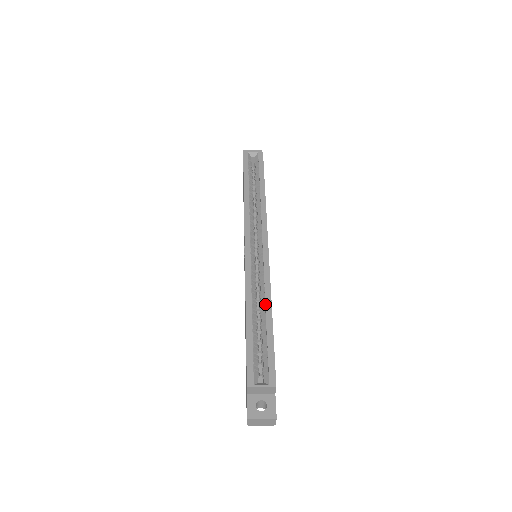
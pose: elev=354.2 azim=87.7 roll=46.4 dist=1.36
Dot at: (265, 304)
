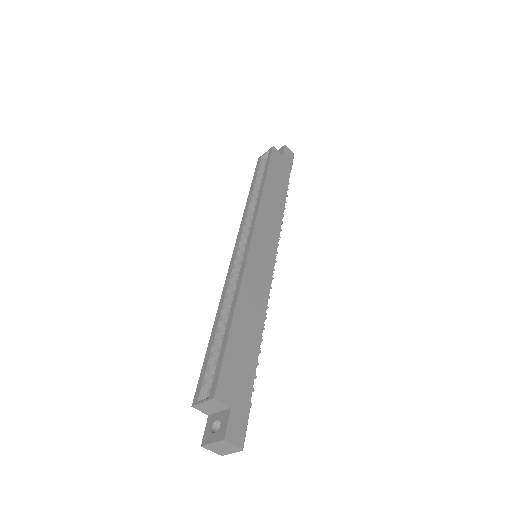
Dot at: (231, 305)
